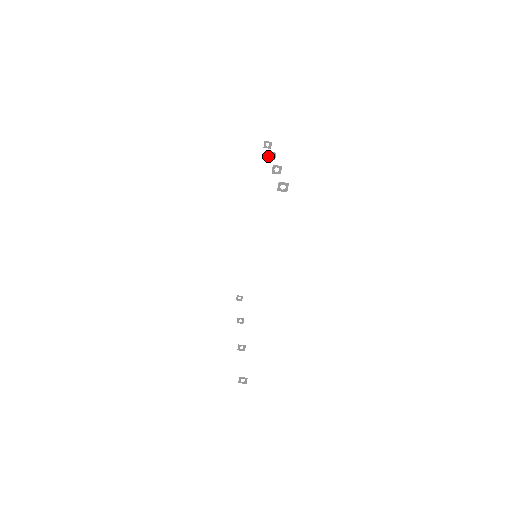
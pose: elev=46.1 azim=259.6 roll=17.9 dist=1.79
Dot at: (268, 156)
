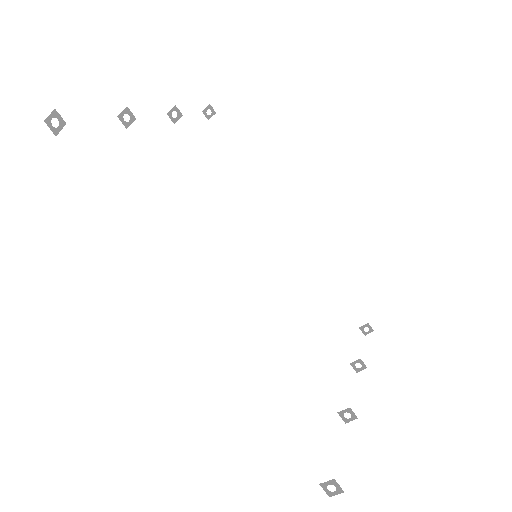
Dot at: (172, 119)
